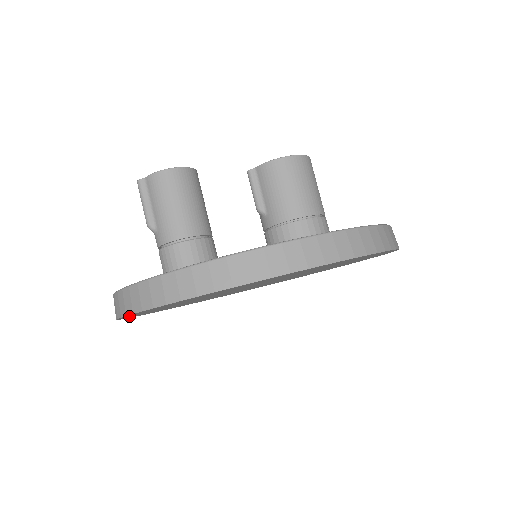
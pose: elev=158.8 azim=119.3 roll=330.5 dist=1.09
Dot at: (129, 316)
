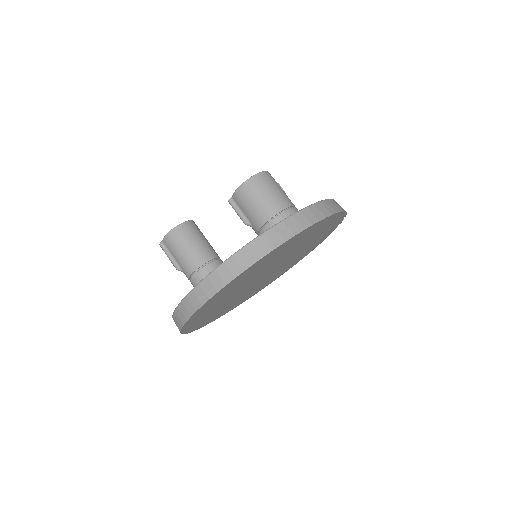
Dot at: (189, 329)
